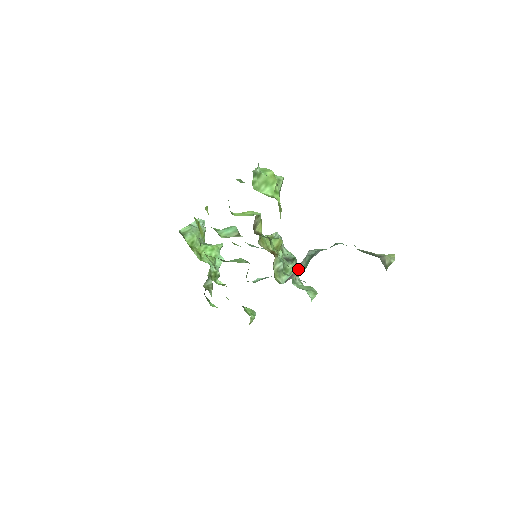
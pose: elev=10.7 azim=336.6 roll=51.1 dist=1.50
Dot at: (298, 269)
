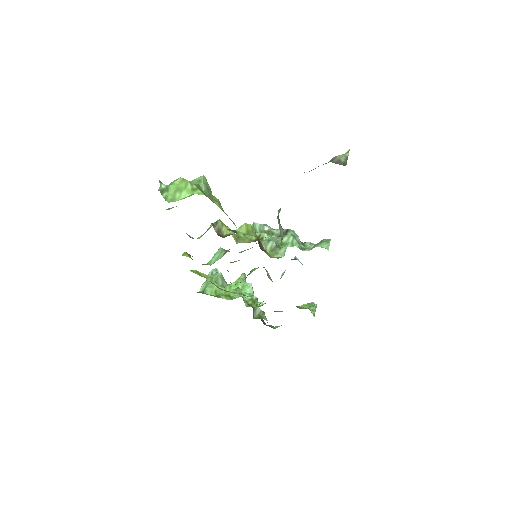
Dot at: (280, 233)
